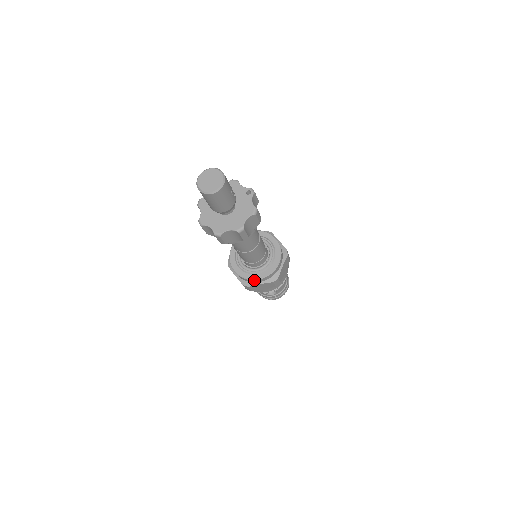
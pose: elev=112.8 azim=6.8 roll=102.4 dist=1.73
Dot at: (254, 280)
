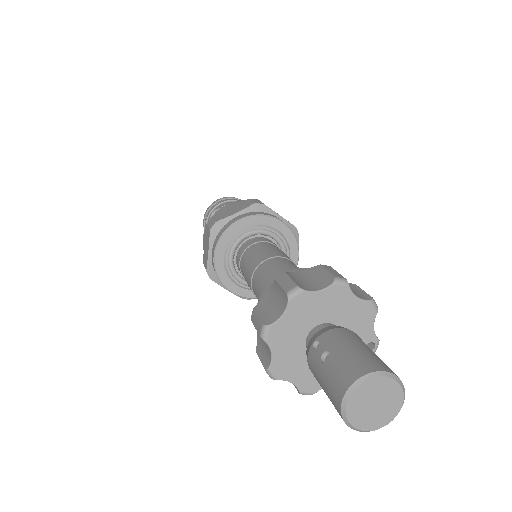
Dot at: (226, 288)
